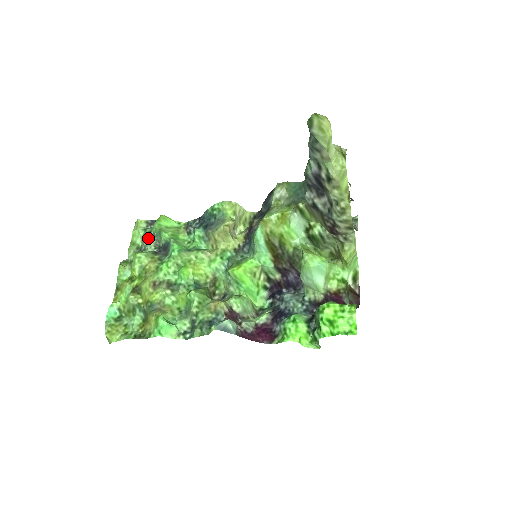
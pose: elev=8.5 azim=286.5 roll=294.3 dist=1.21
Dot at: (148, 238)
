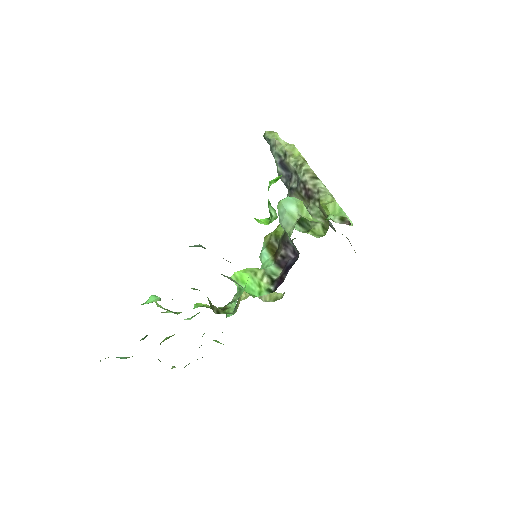
Dot at: occluded
